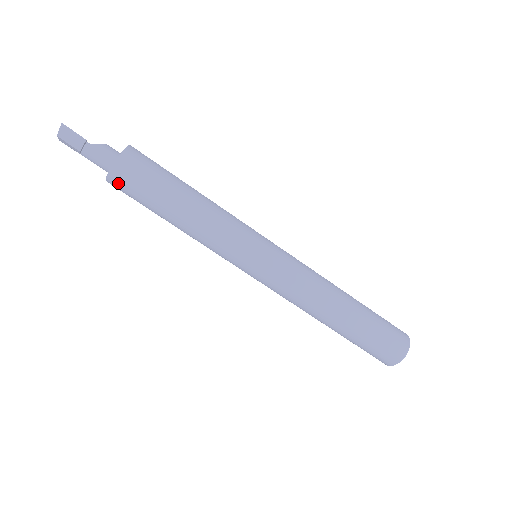
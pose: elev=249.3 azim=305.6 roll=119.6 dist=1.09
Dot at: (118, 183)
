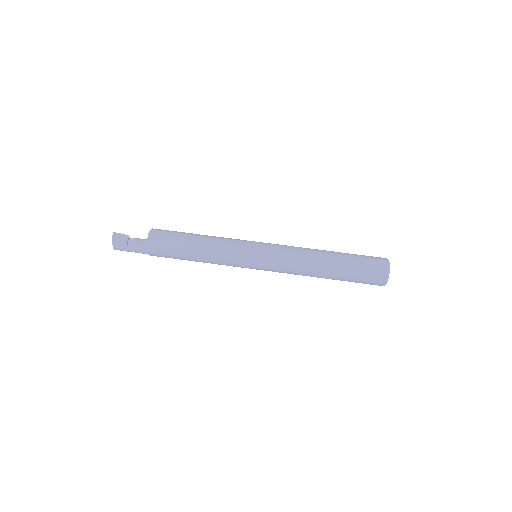
Dot at: (154, 243)
